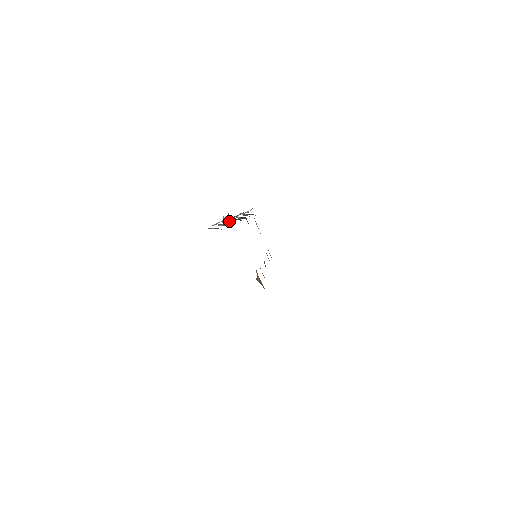
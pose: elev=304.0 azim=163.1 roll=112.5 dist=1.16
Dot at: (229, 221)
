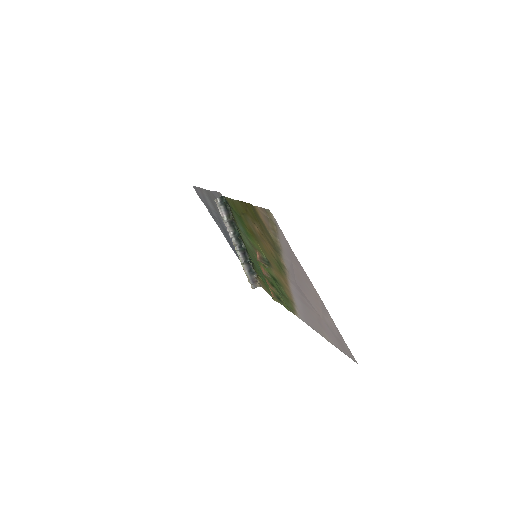
Dot at: (233, 233)
